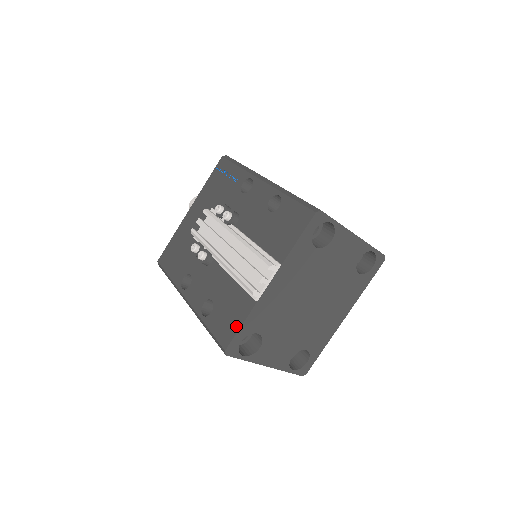
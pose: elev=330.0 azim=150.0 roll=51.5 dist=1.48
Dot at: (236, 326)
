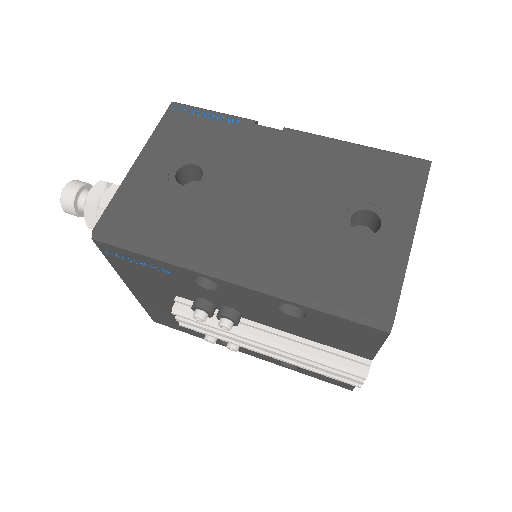
Dot at: occluded
